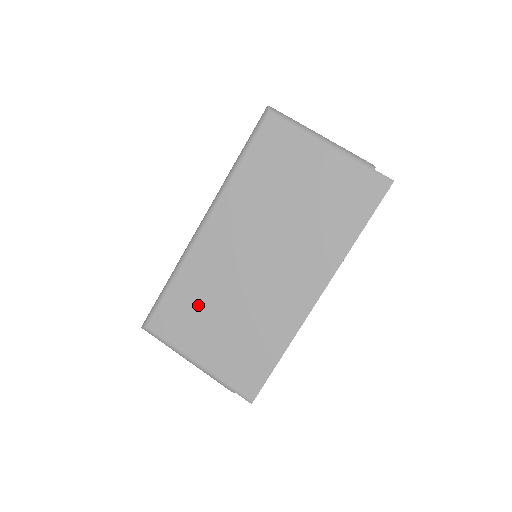
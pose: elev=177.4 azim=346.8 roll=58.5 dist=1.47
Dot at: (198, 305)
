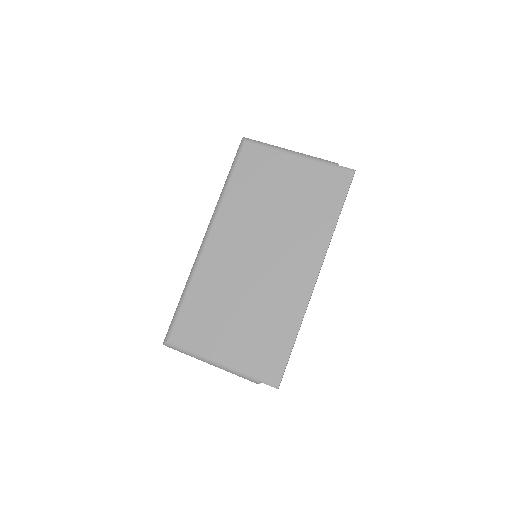
Dot at: (213, 309)
